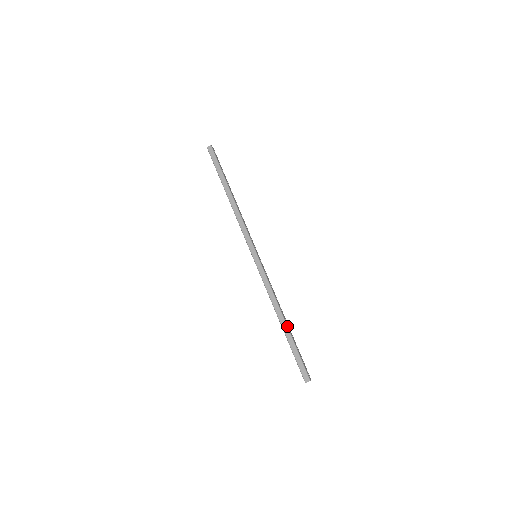
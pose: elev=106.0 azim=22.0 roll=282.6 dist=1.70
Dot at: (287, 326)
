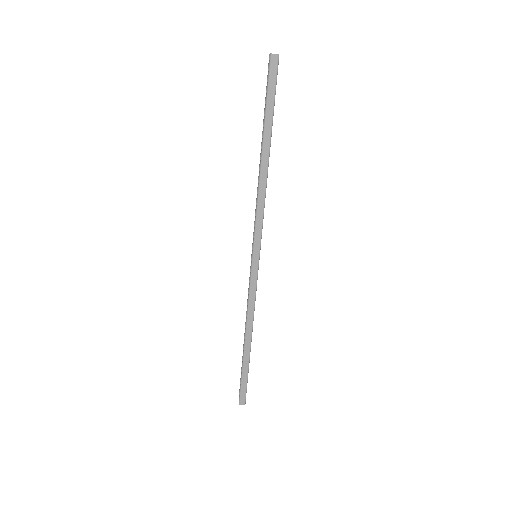
Dot at: (250, 350)
